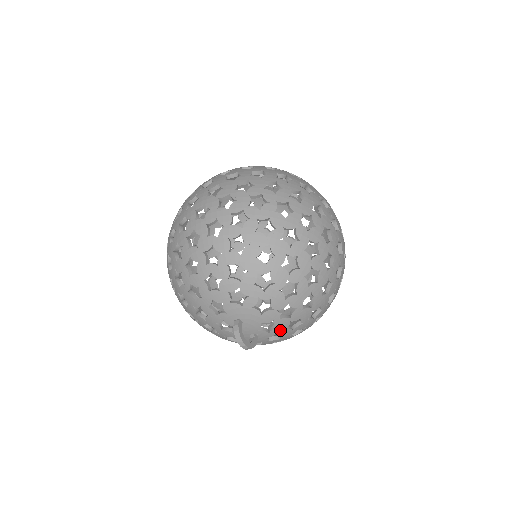
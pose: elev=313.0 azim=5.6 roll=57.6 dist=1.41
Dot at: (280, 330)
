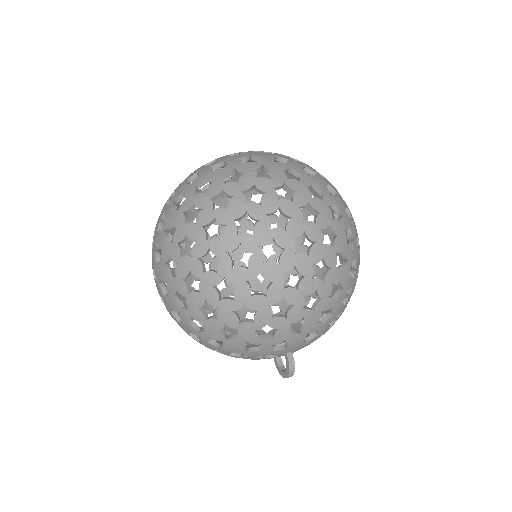
Dot at: occluded
